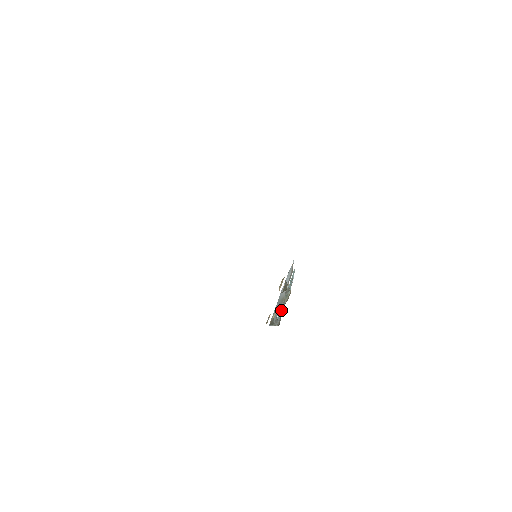
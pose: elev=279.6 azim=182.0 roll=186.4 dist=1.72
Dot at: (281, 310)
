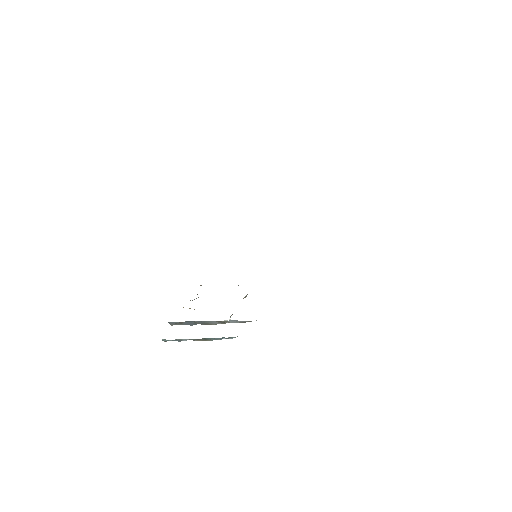
Dot at: (186, 339)
